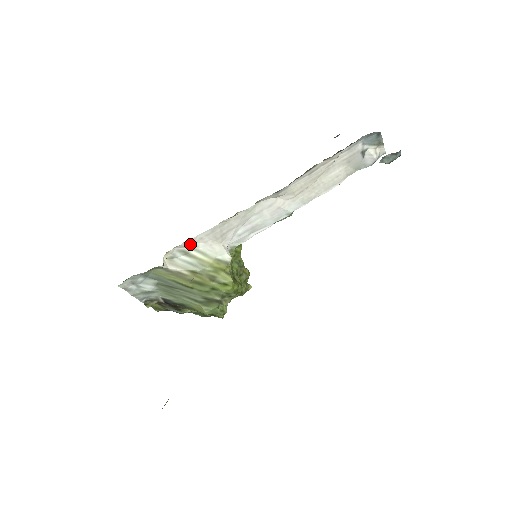
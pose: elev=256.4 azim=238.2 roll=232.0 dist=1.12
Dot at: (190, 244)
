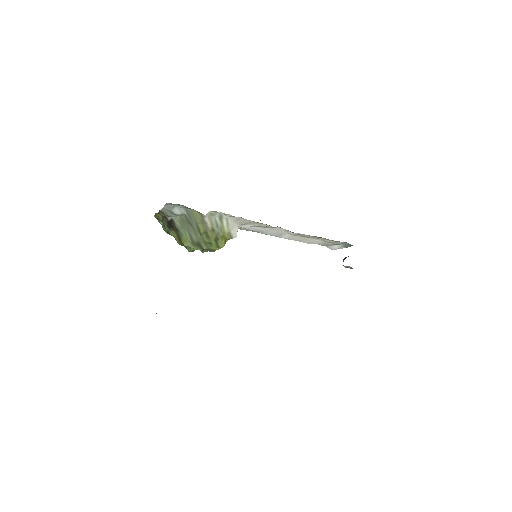
Dot at: (229, 216)
